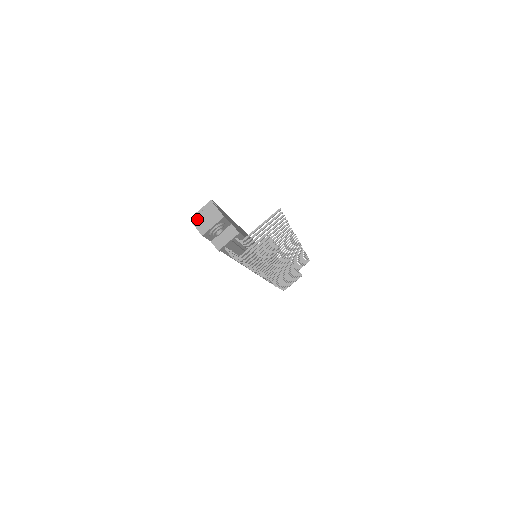
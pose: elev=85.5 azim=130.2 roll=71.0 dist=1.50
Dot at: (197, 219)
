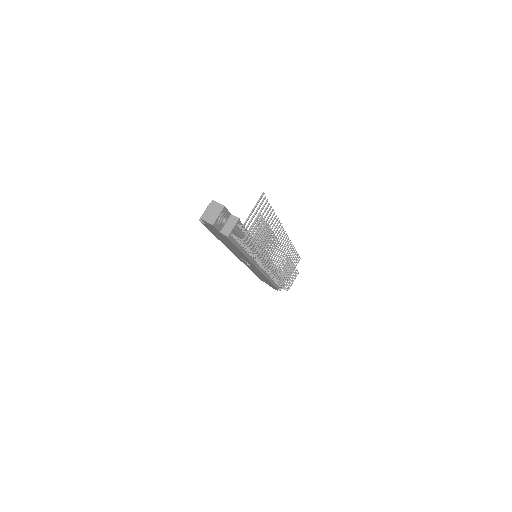
Dot at: (205, 215)
